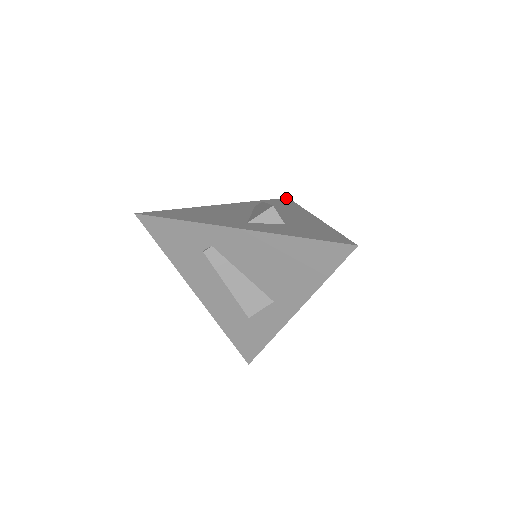
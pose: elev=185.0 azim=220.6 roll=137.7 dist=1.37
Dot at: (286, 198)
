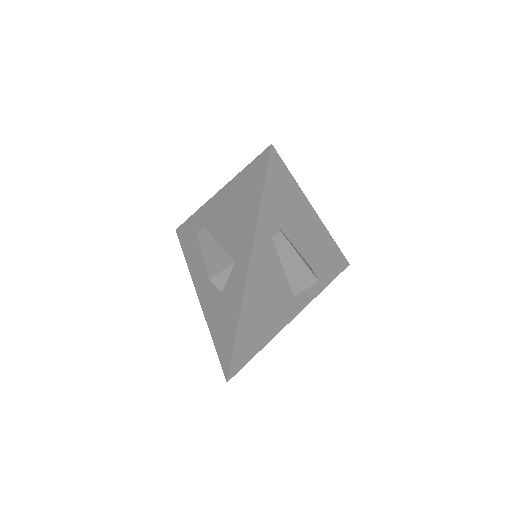
Dot at: occluded
